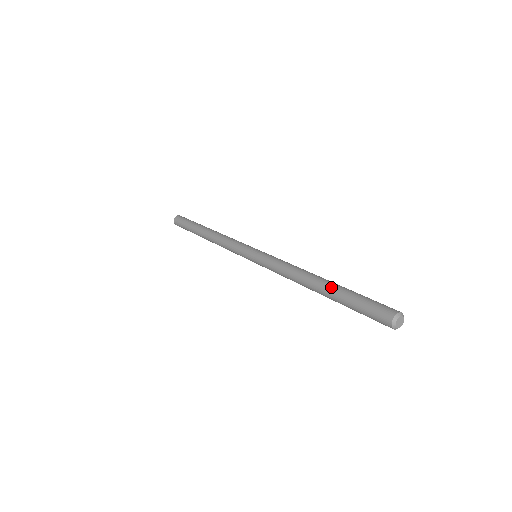
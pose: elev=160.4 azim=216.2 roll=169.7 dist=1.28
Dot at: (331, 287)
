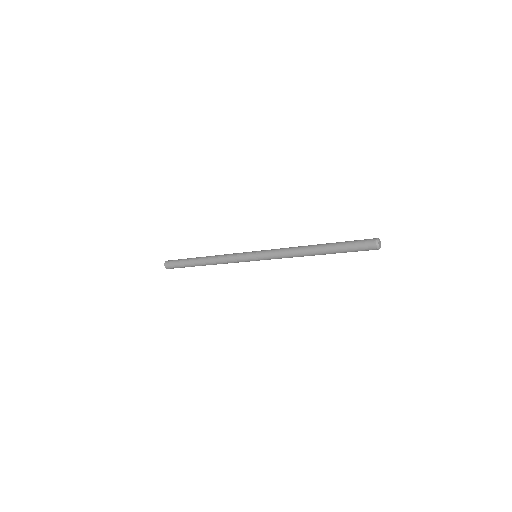
Dot at: (329, 243)
